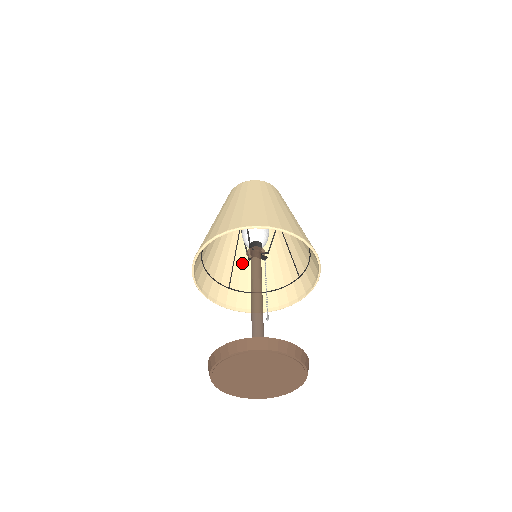
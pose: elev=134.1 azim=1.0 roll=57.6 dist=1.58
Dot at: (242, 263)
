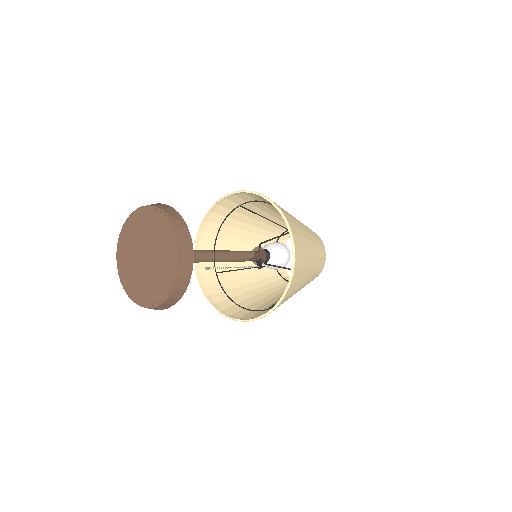
Dot at: (246, 278)
